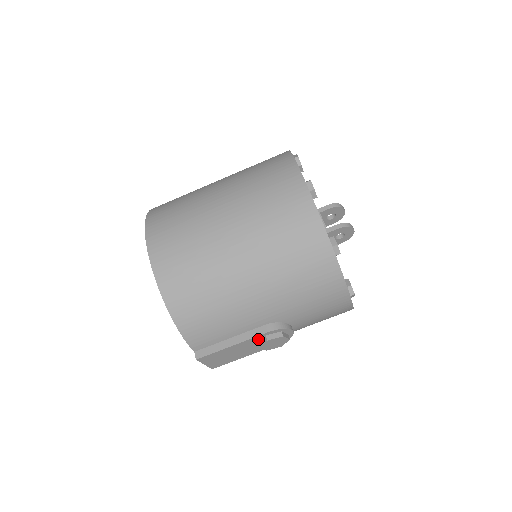
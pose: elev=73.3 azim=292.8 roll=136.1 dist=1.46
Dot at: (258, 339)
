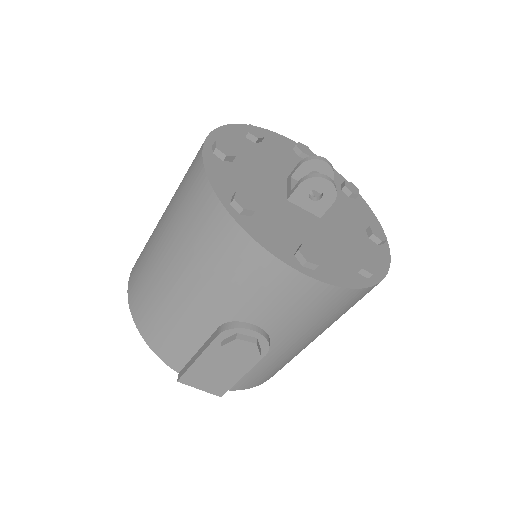
Dot at: (220, 348)
